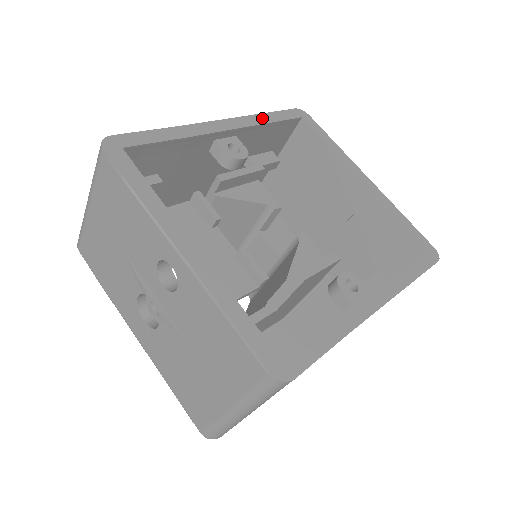
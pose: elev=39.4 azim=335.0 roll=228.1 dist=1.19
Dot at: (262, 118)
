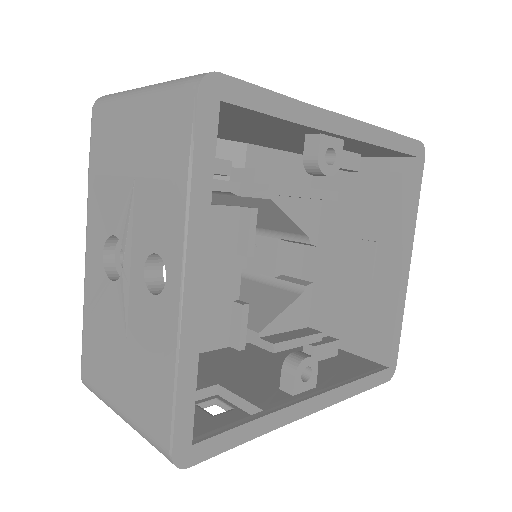
Dot at: (384, 137)
